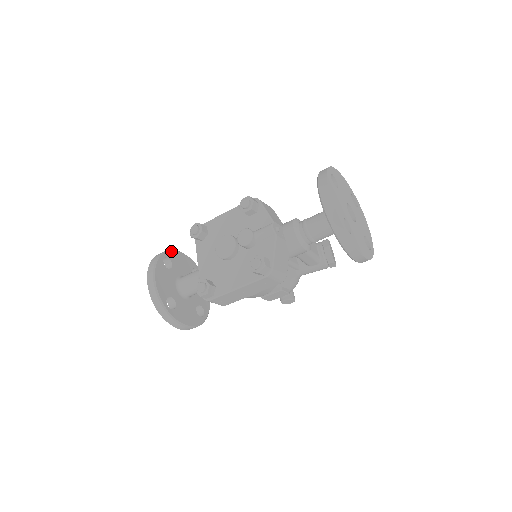
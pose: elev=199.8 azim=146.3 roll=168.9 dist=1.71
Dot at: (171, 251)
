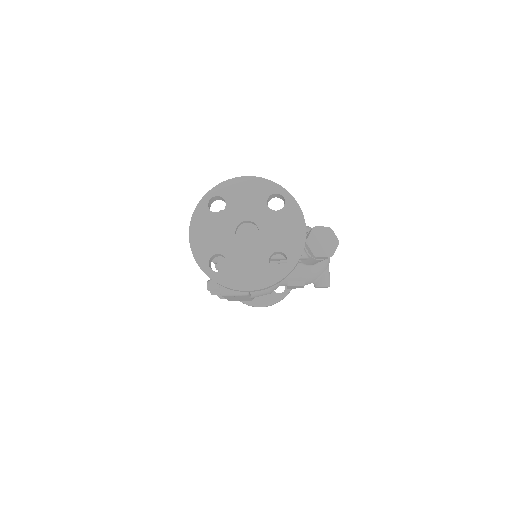
Dot at: occluded
